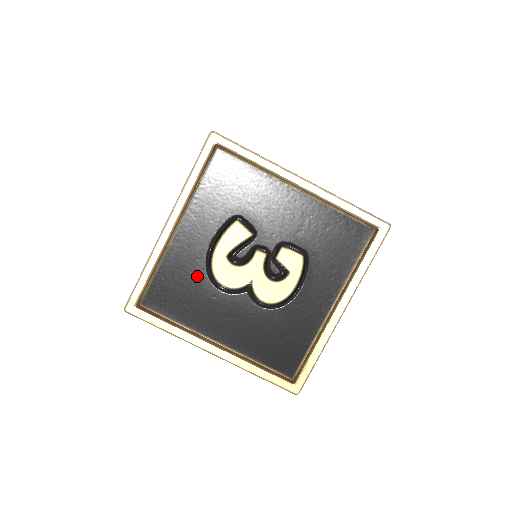
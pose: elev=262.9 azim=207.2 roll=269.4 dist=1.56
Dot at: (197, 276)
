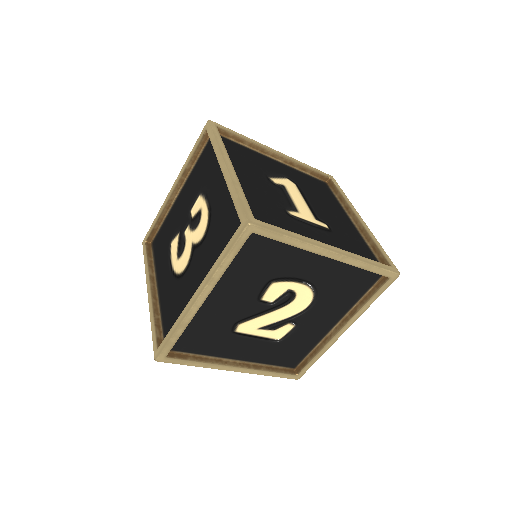
Dot at: (174, 289)
